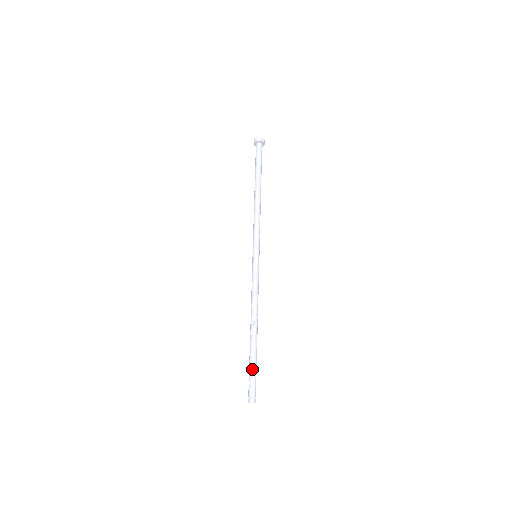
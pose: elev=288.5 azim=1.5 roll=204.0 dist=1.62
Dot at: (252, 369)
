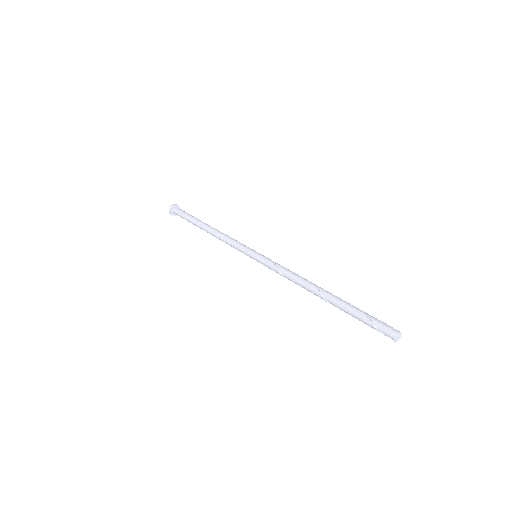
Dot at: (360, 312)
